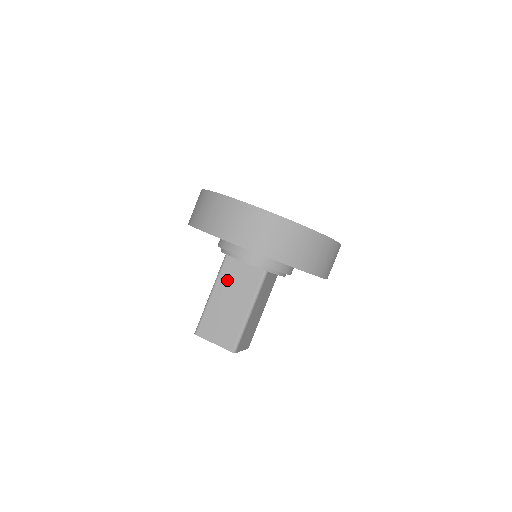
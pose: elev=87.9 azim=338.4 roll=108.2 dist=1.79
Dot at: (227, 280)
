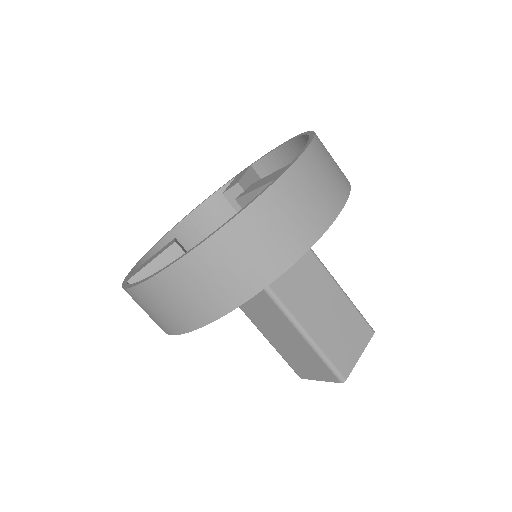
Dot at: (255, 317)
